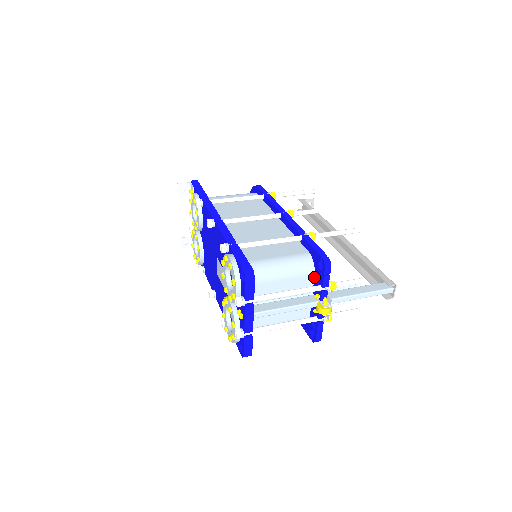
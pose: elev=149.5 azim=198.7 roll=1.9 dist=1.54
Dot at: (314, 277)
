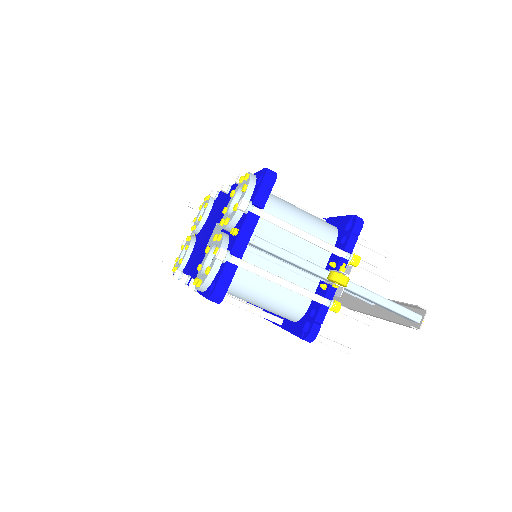
Dot at: occluded
